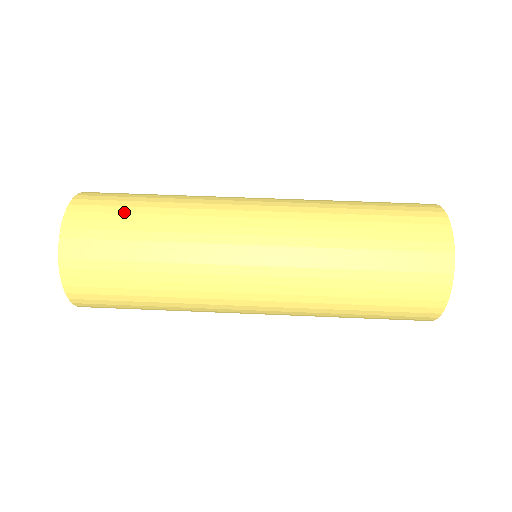
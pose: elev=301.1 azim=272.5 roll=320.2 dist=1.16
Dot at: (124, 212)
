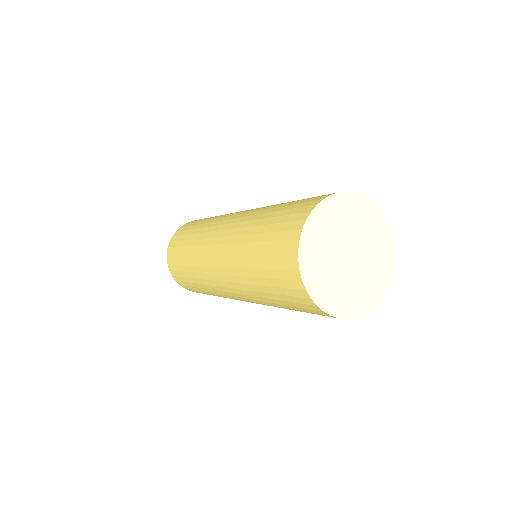
Dot at: occluded
